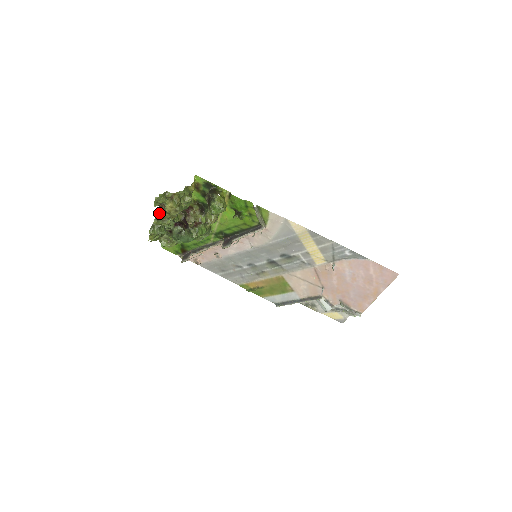
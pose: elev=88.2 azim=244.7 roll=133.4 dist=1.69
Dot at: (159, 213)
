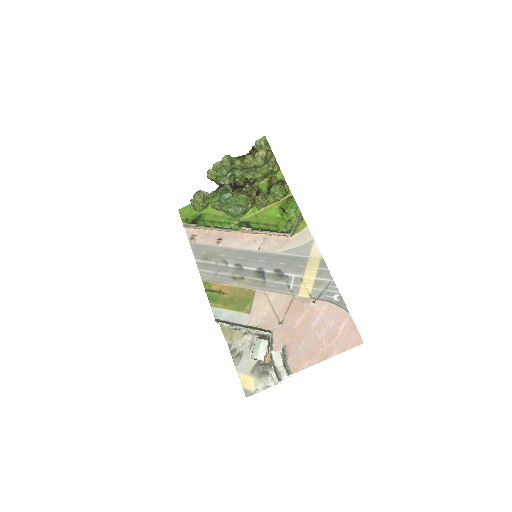
Dot at: (244, 156)
